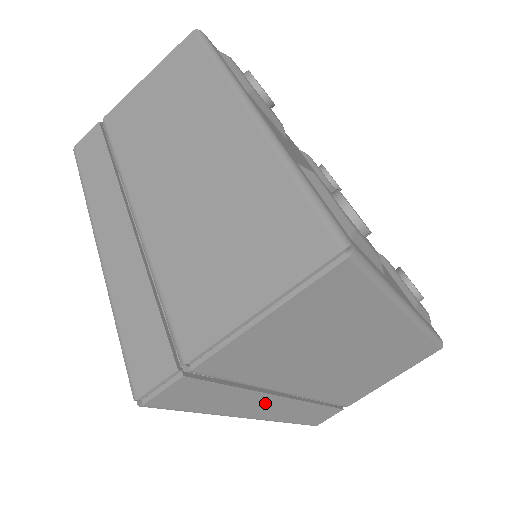
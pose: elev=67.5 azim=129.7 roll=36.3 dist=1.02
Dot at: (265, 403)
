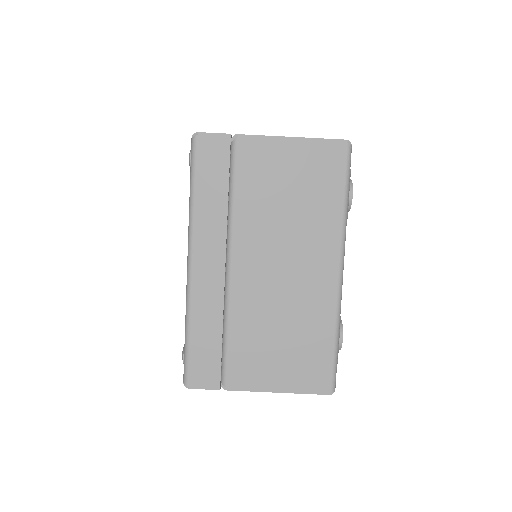
Dot at: occluded
